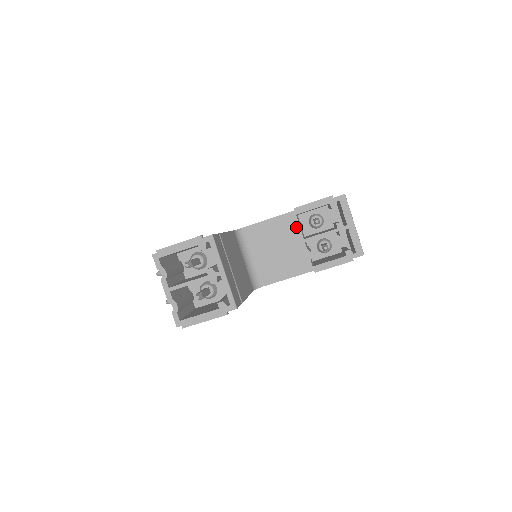
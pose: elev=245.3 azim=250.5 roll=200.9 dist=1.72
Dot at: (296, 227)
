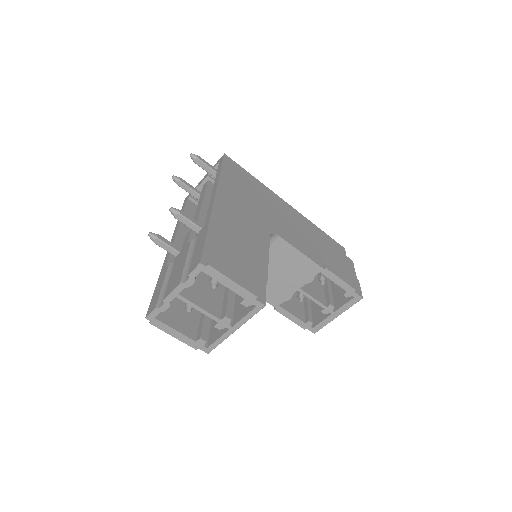
Dot at: (308, 277)
